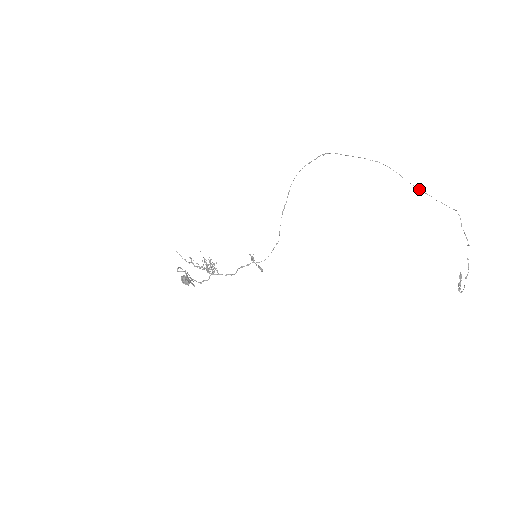
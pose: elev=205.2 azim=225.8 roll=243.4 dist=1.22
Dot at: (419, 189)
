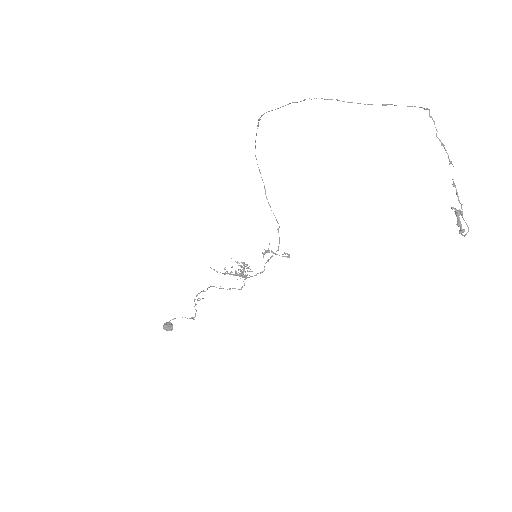
Dot at: (371, 104)
